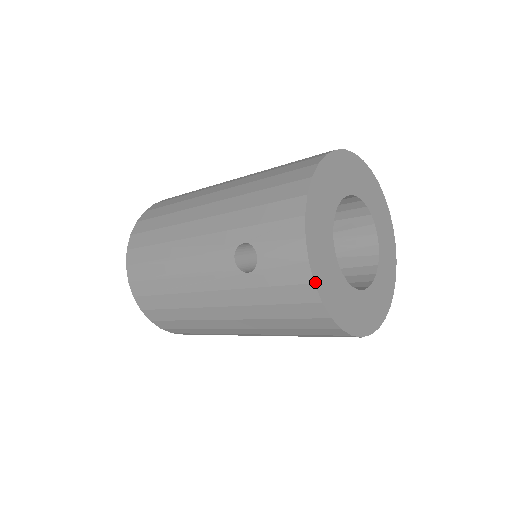
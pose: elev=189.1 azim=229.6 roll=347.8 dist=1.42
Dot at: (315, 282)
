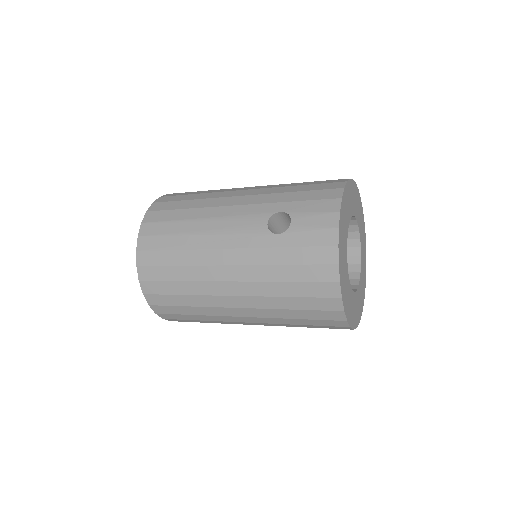
Dot at: (339, 246)
